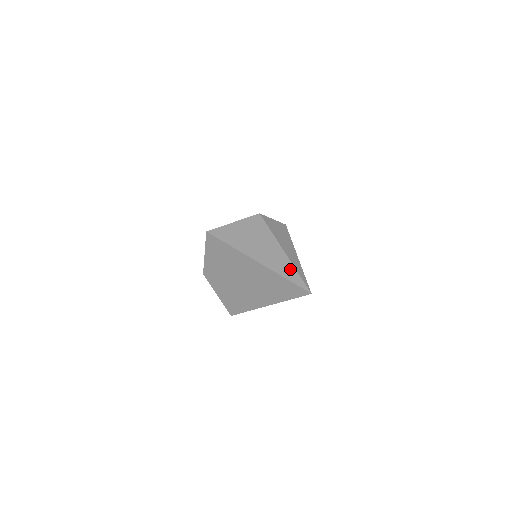
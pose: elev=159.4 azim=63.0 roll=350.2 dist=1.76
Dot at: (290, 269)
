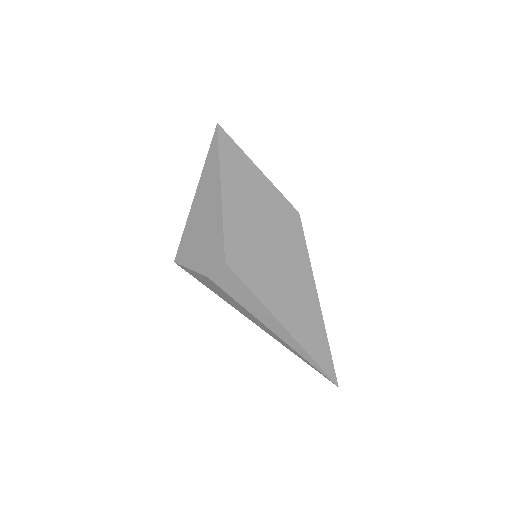
Dot at: occluded
